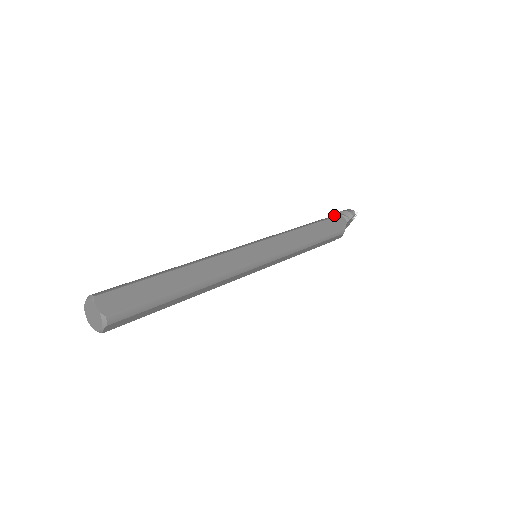
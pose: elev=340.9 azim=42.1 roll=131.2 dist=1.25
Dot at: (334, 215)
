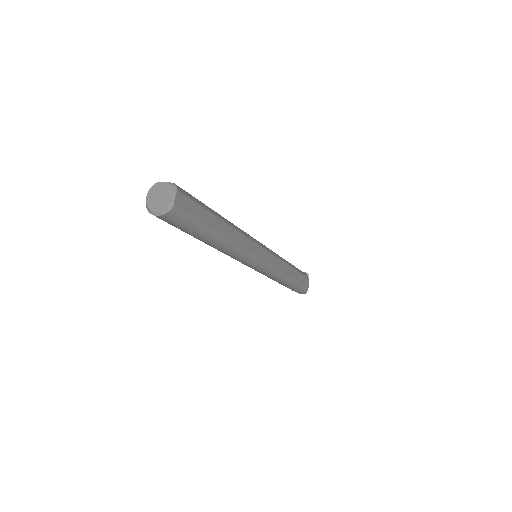
Dot at: occluded
